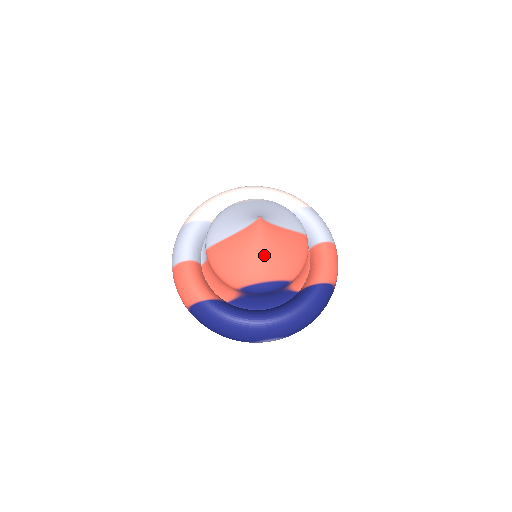
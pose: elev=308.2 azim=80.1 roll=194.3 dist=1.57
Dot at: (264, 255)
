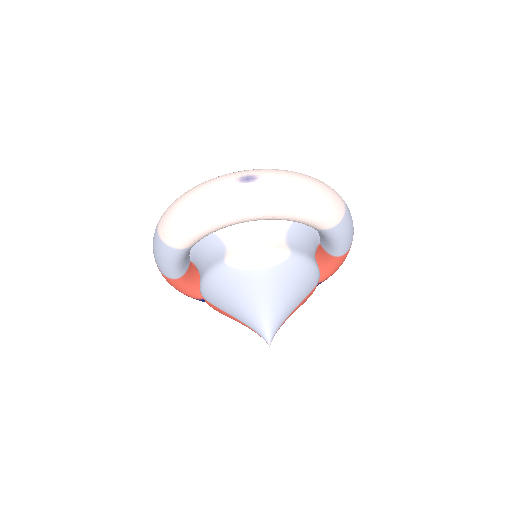
Dot at: occluded
